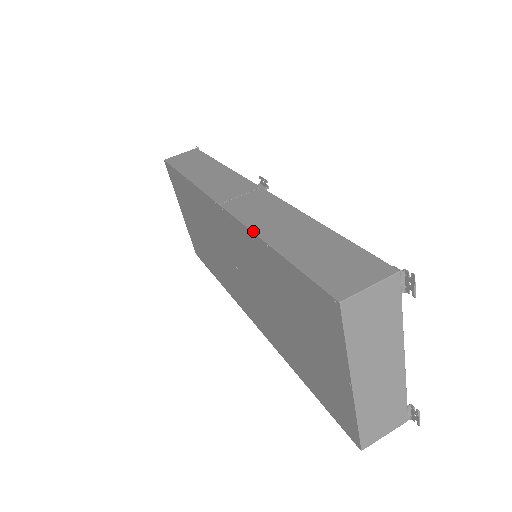
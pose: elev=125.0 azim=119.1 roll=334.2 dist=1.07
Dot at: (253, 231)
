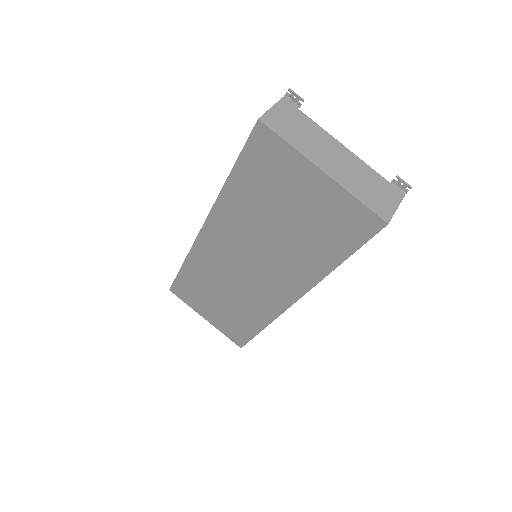
Dot at: (218, 195)
